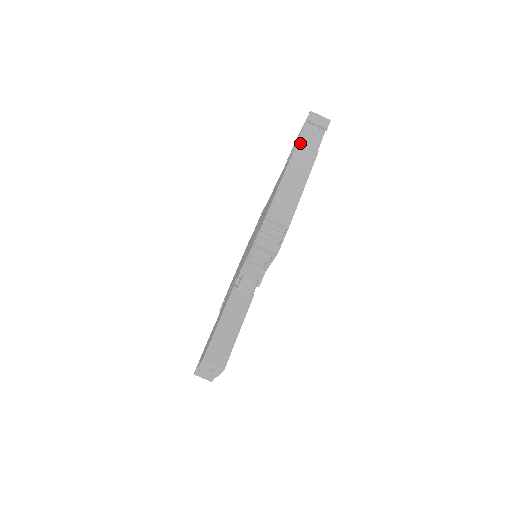
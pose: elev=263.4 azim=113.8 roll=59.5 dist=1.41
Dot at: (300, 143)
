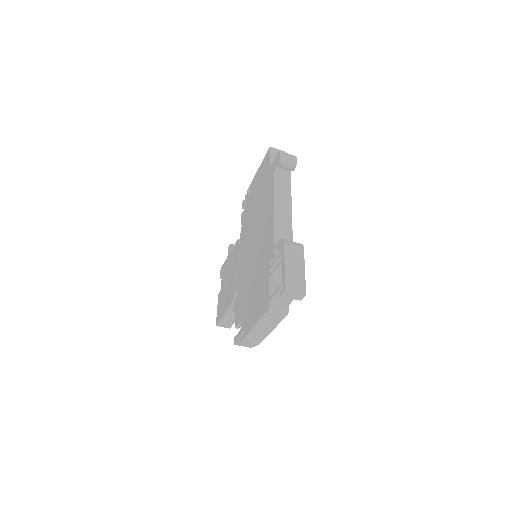
Dot at: (271, 311)
